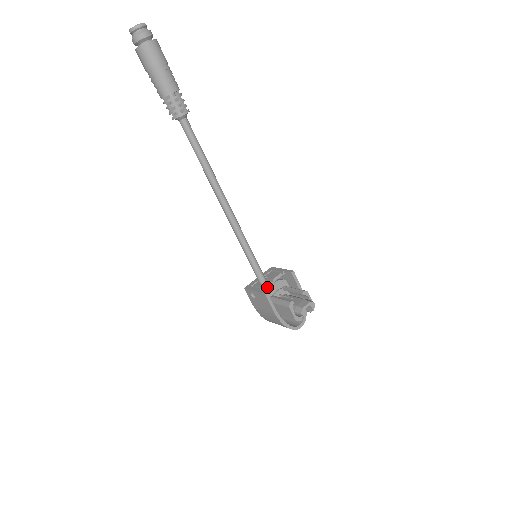
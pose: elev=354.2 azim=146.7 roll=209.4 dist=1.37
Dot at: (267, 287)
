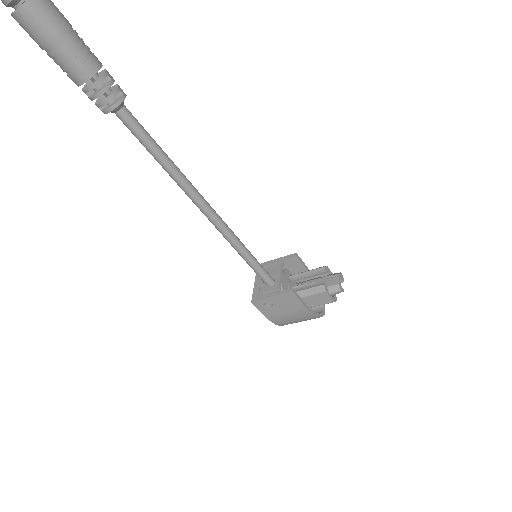
Dot at: (279, 286)
